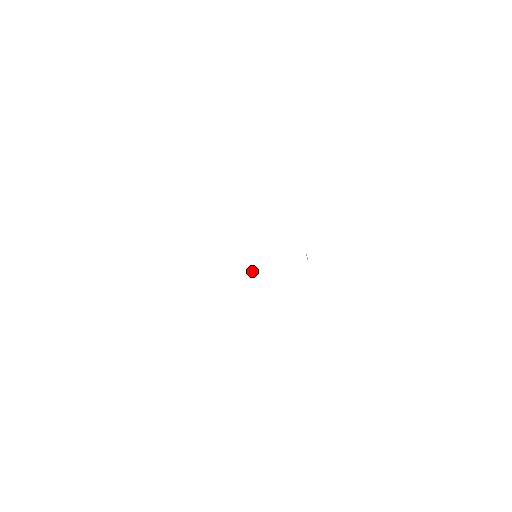
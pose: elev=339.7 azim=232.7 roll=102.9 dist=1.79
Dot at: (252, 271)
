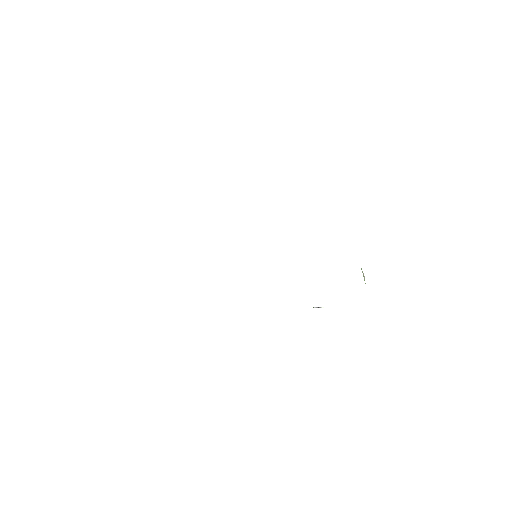
Dot at: occluded
